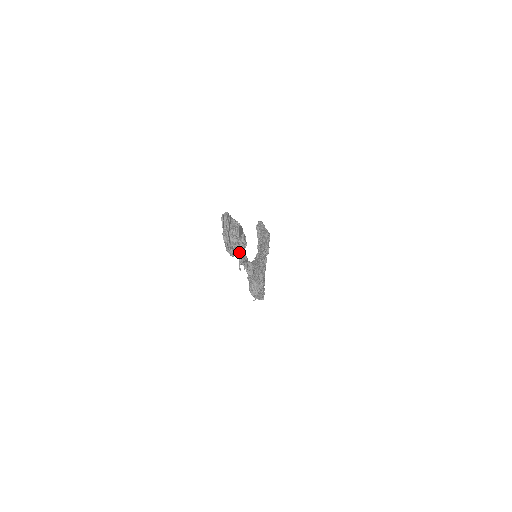
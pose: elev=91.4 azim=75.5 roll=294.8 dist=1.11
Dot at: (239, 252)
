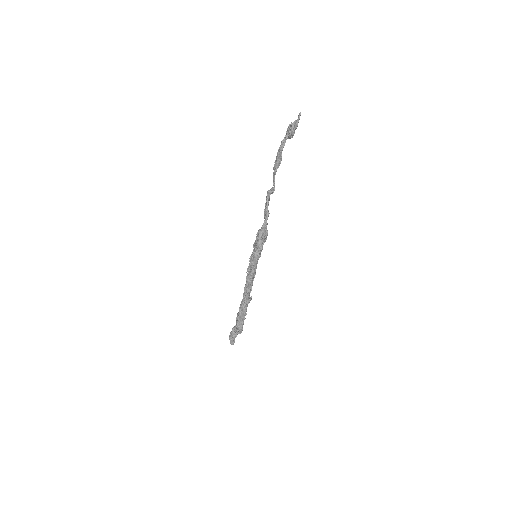
Dot at: (269, 192)
